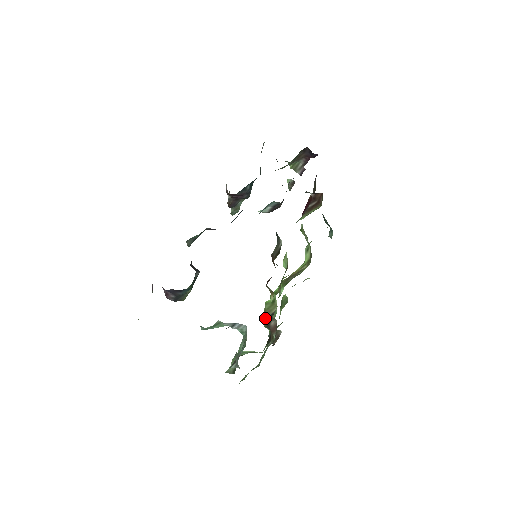
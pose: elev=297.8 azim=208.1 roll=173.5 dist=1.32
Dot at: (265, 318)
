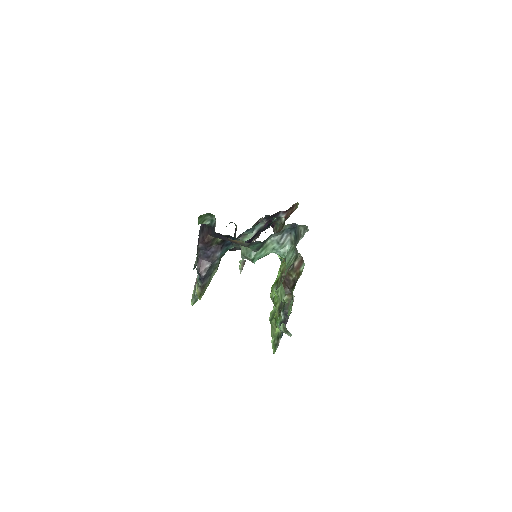
Dot at: occluded
